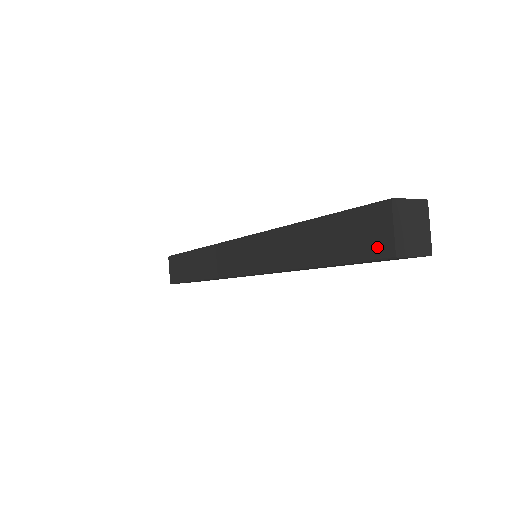
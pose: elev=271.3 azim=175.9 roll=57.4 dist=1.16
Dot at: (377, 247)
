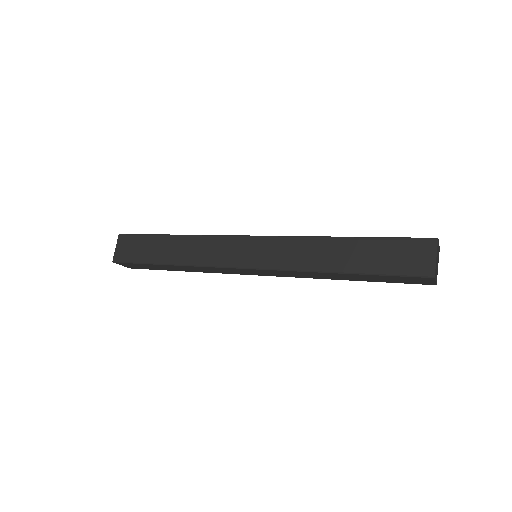
Dot at: (418, 268)
